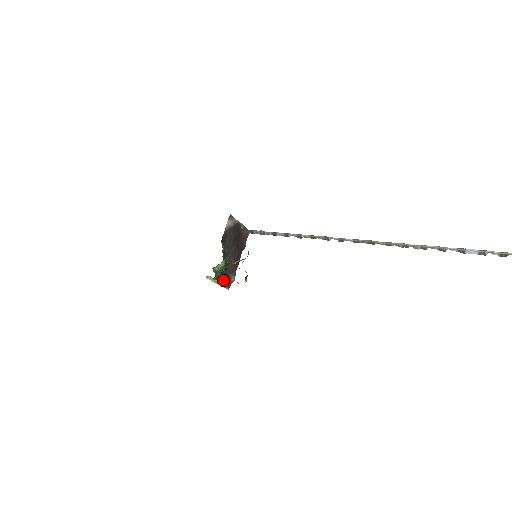
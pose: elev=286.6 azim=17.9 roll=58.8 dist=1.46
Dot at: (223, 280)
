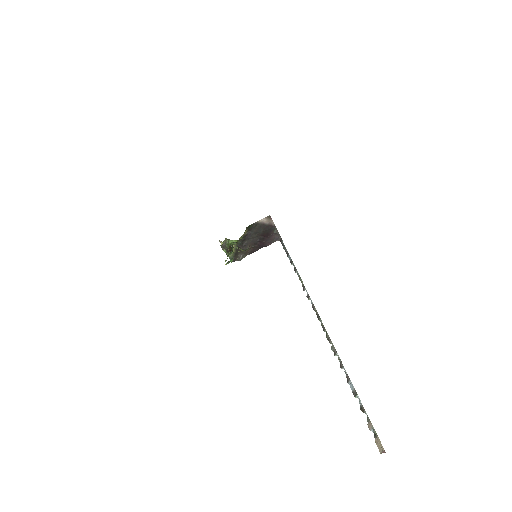
Dot at: (226, 252)
